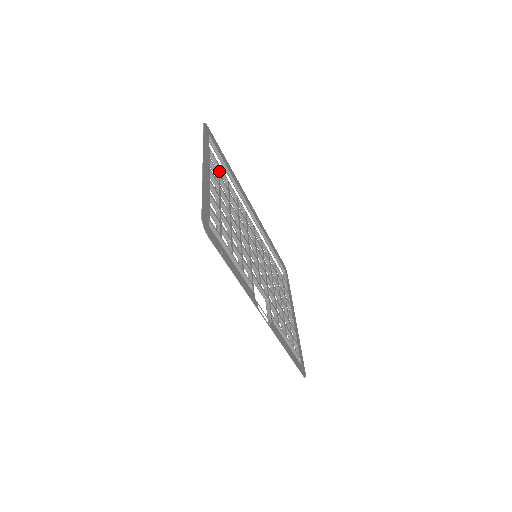
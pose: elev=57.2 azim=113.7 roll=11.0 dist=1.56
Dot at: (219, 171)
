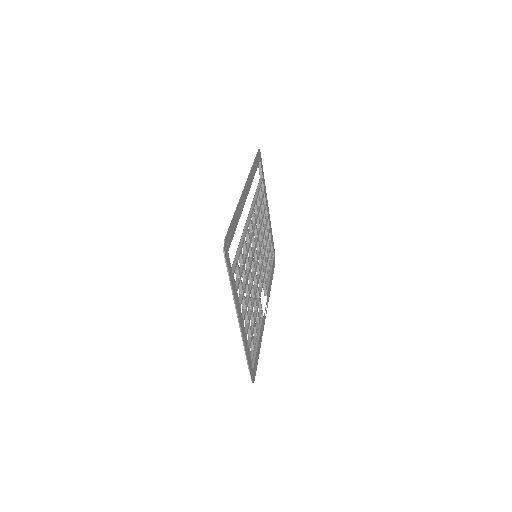
Dot at: (239, 272)
